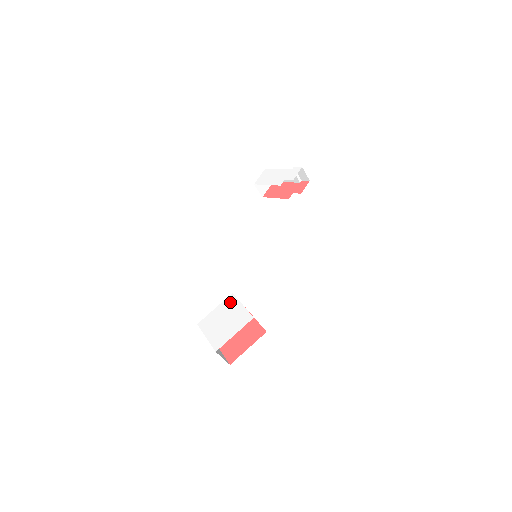
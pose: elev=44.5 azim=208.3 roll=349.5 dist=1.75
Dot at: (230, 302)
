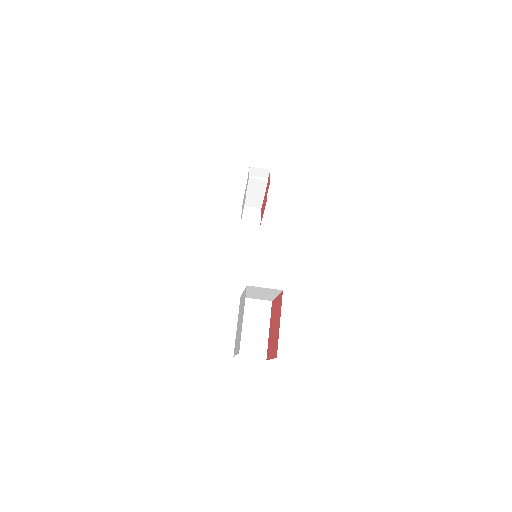
Dot at: (240, 305)
